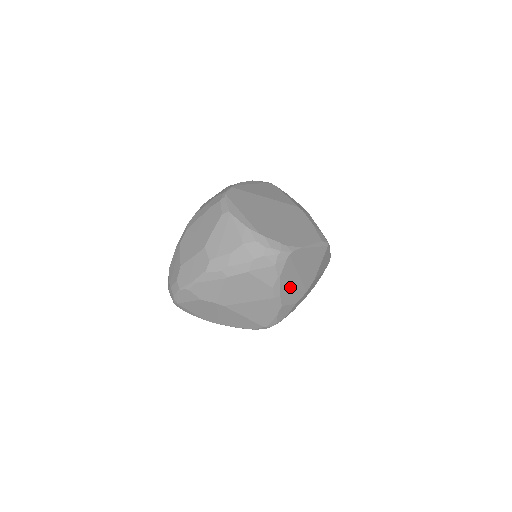
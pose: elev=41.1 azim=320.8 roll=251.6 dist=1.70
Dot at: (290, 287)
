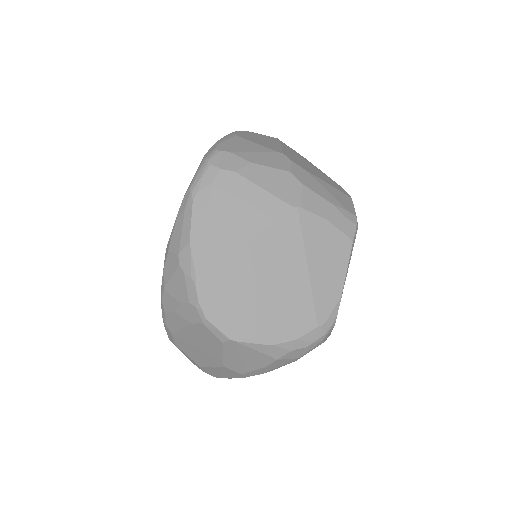
Dot at: occluded
